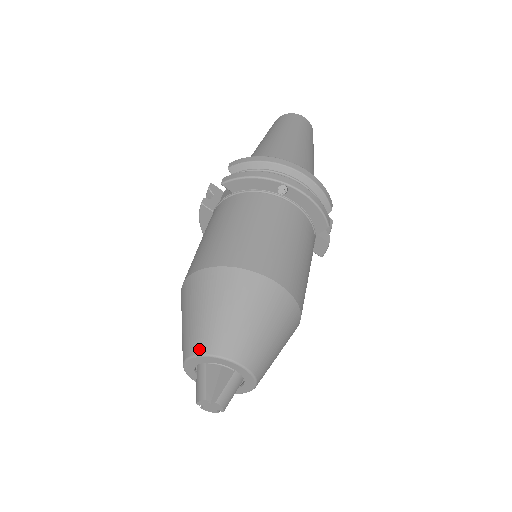
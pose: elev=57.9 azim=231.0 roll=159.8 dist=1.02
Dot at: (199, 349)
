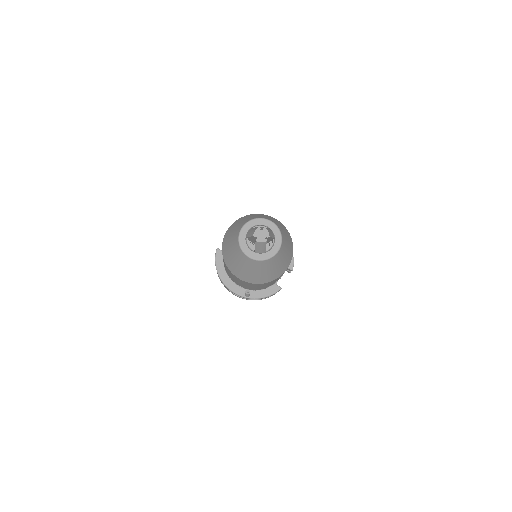
Dot at: (247, 221)
